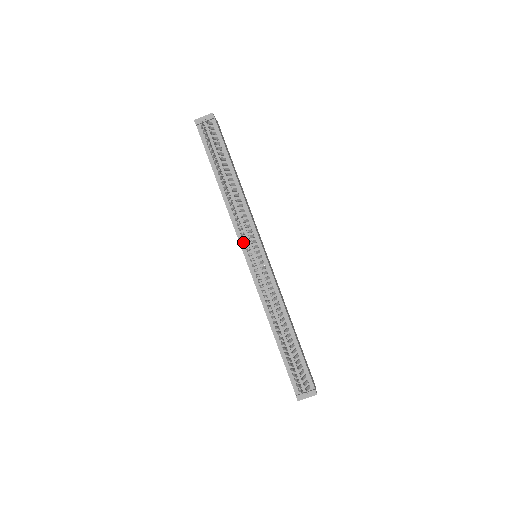
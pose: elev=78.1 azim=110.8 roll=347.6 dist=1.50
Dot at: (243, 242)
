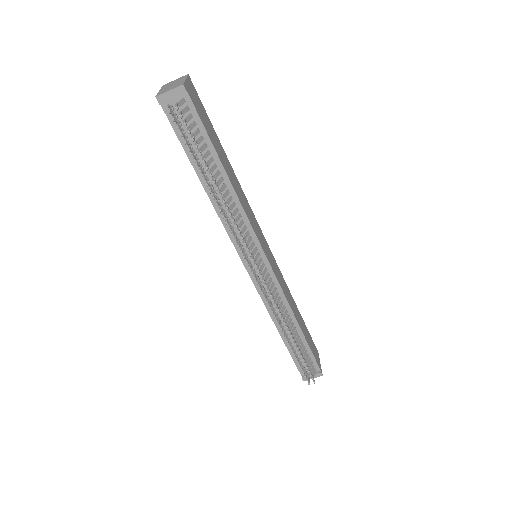
Dot at: occluded
